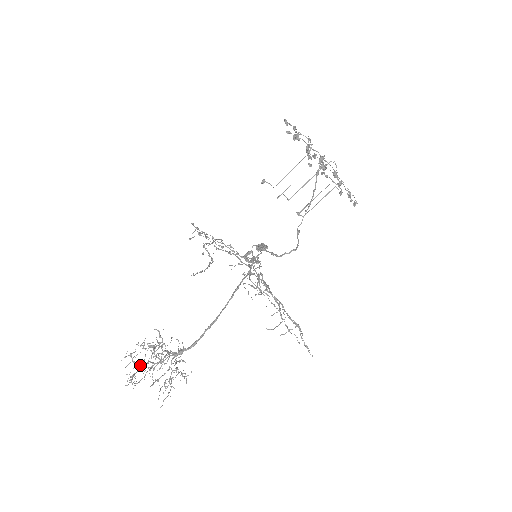
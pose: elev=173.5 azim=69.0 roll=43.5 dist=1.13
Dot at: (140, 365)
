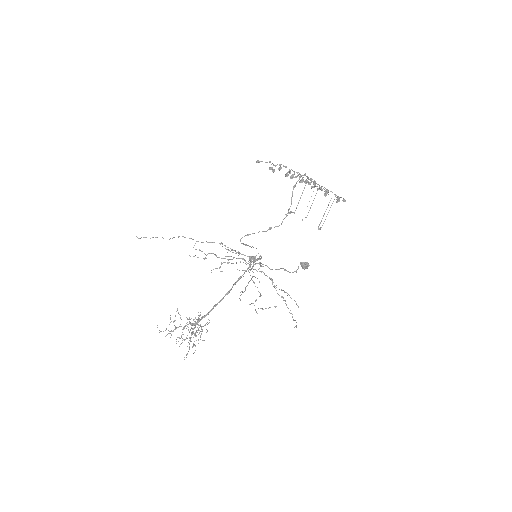
Dot at: (176, 327)
